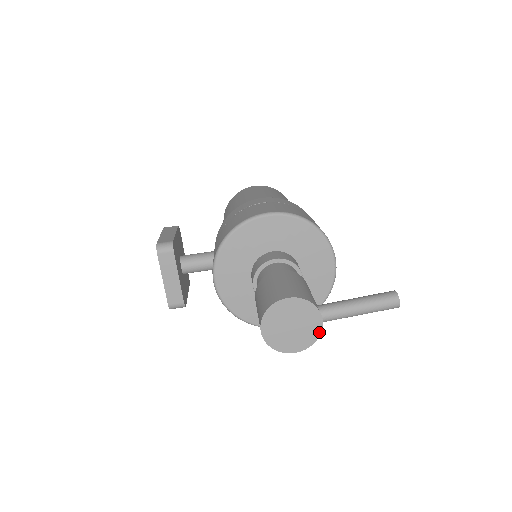
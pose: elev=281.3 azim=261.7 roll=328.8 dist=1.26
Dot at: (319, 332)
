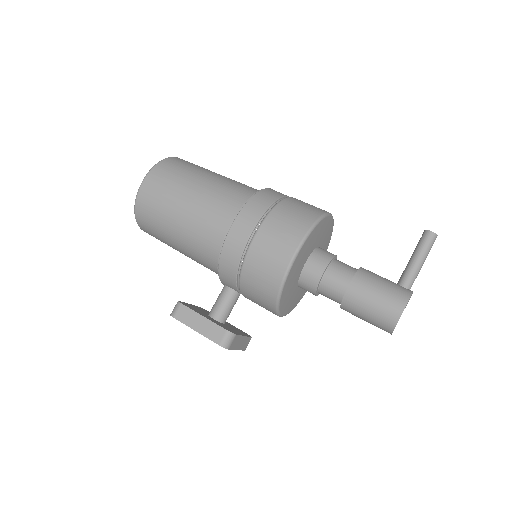
Dot at: occluded
